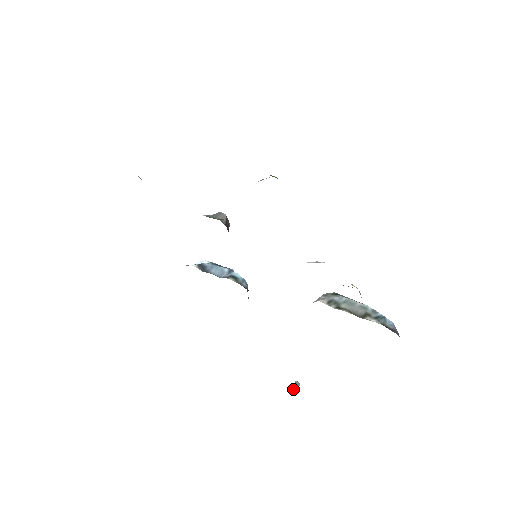
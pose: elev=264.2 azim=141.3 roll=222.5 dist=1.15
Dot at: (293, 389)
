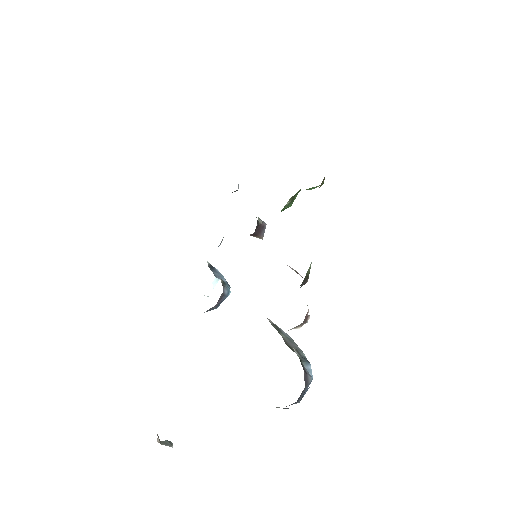
Dot at: (161, 441)
